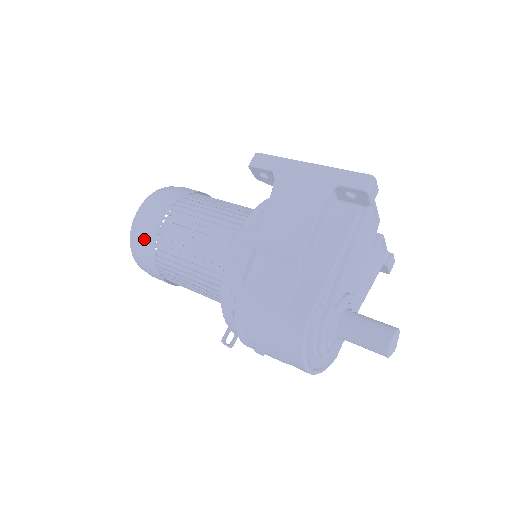
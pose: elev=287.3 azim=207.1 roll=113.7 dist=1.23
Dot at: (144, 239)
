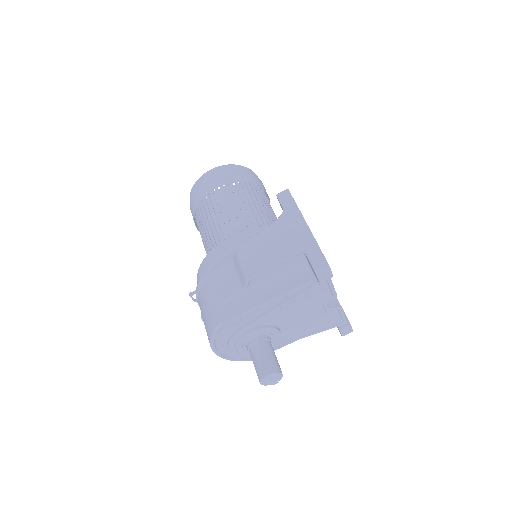
Dot at: (197, 194)
